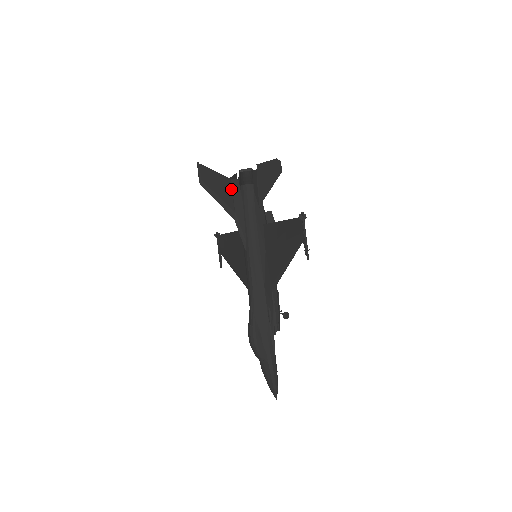
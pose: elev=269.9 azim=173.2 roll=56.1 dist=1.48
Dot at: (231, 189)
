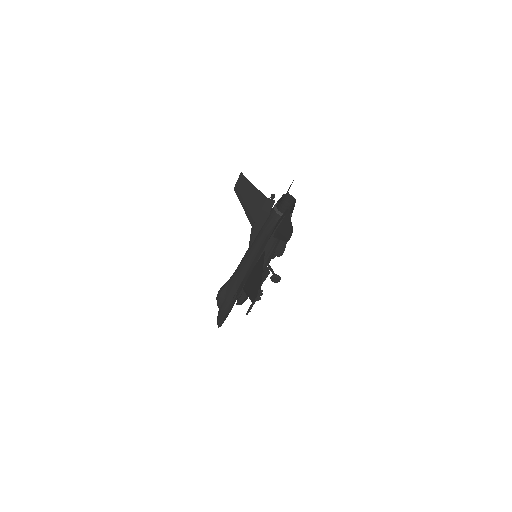
Dot at: (263, 205)
